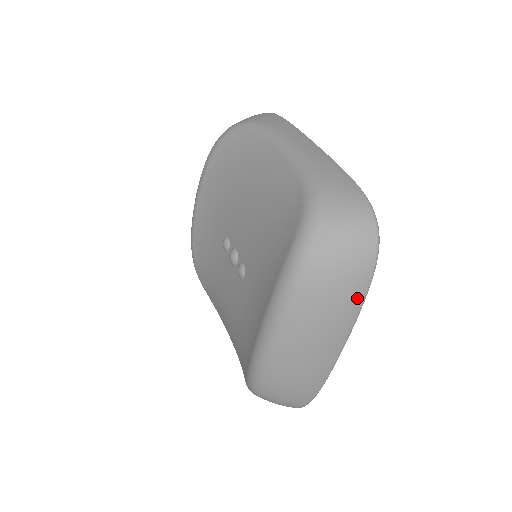
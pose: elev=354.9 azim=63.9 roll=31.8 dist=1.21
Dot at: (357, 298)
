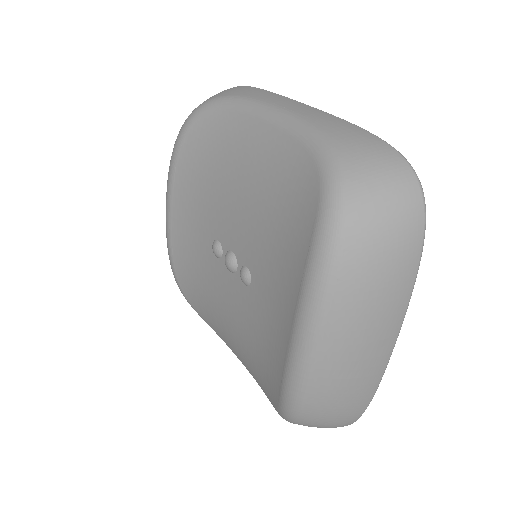
Dot at: (409, 275)
